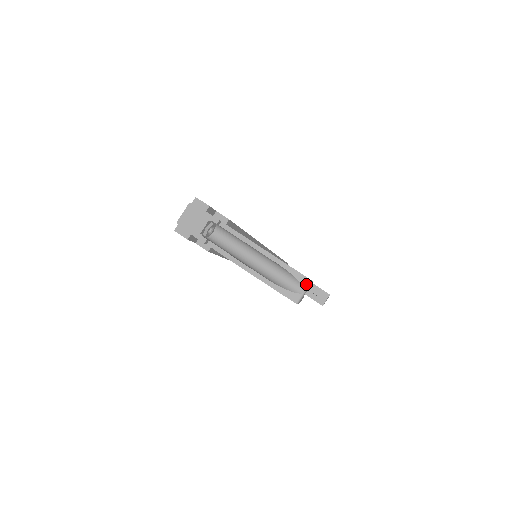
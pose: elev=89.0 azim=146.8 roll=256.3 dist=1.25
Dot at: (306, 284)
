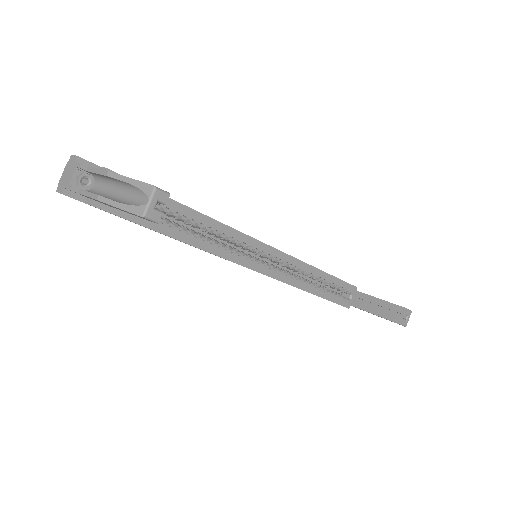
Dot at: (150, 192)
